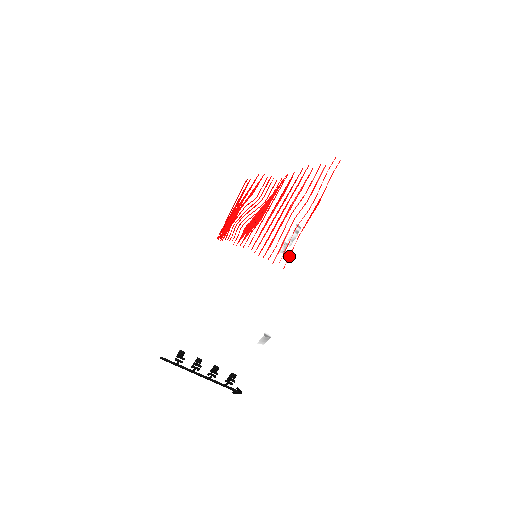
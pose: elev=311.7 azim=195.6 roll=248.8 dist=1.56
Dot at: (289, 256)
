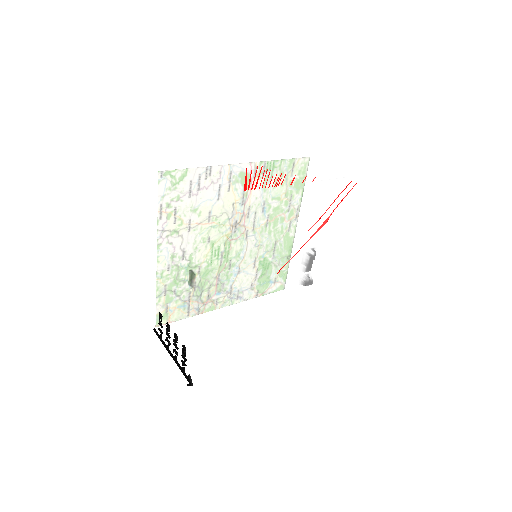
Dot at: occluded
